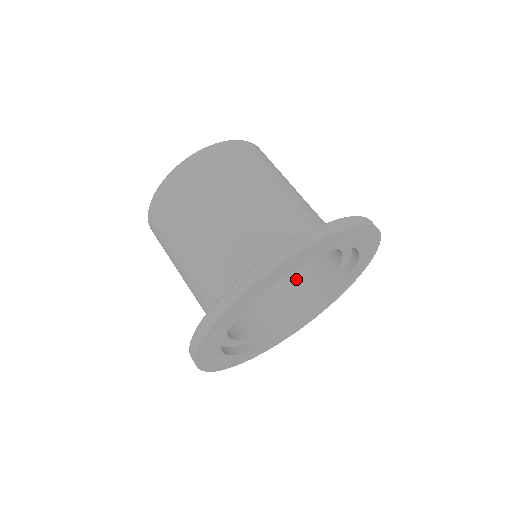
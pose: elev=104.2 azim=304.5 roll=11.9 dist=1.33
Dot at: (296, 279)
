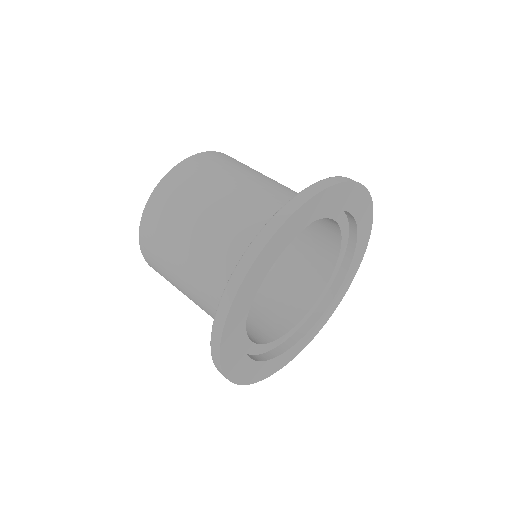
Dot at: (308, 265)
